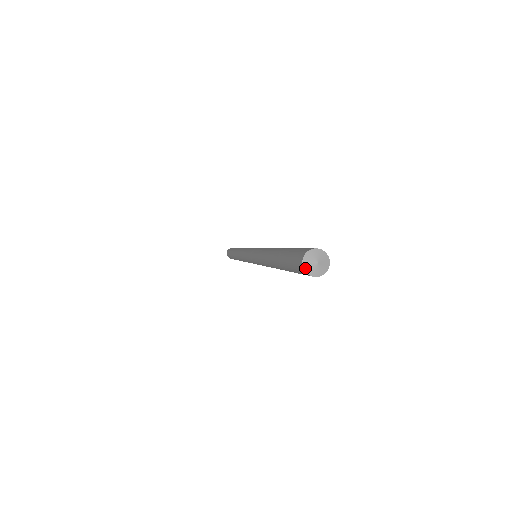
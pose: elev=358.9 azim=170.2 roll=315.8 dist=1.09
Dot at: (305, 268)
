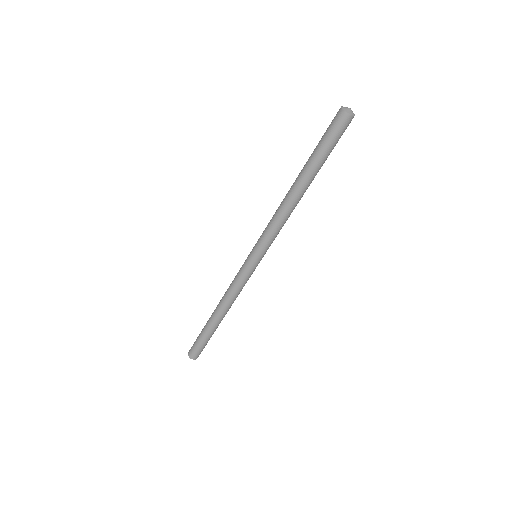
Dot at: occluded
